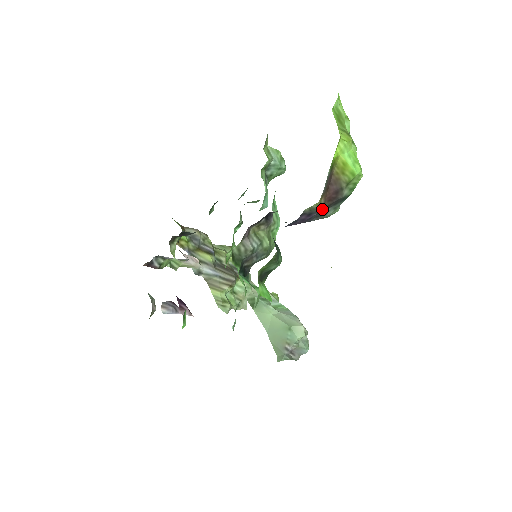
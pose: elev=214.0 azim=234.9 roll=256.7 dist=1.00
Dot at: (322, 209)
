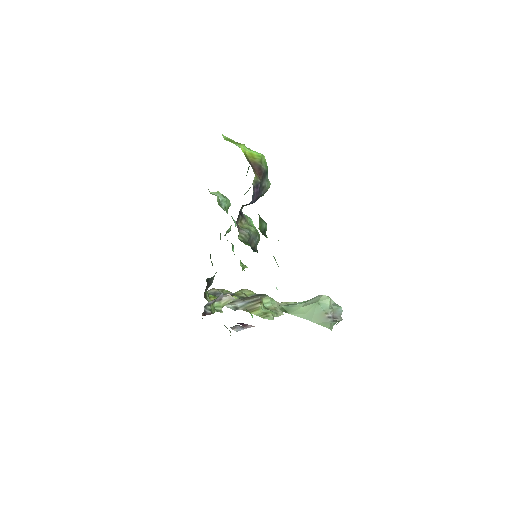
Dot at: (260, 181)
